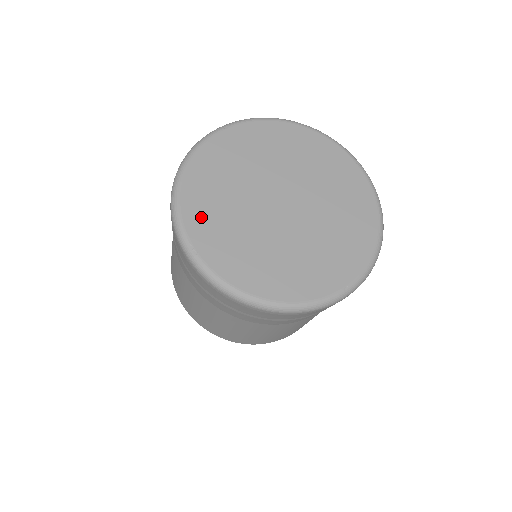
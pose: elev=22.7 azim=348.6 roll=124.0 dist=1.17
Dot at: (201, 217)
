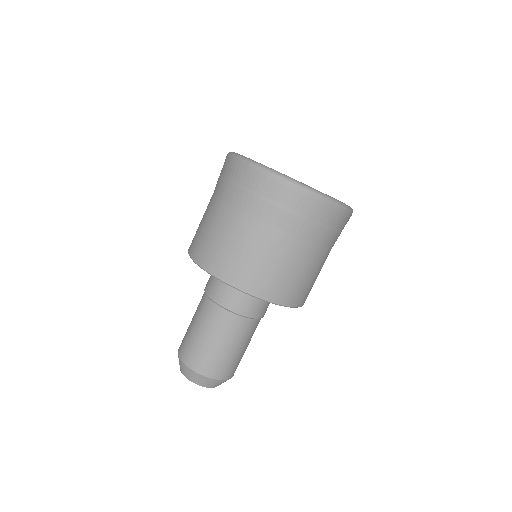
Dot at: occluded
